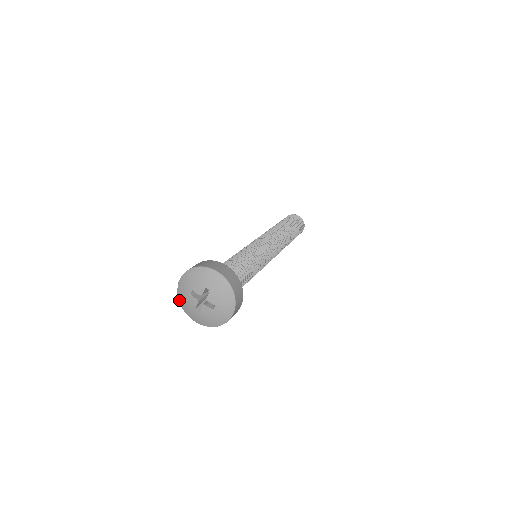
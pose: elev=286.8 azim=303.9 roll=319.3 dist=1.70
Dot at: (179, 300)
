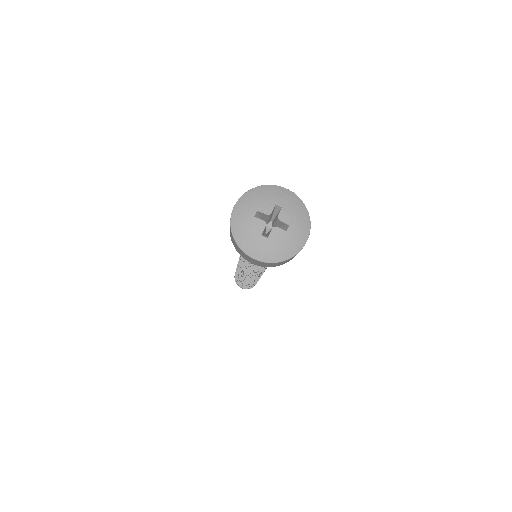
Dot at: (233, 233)
